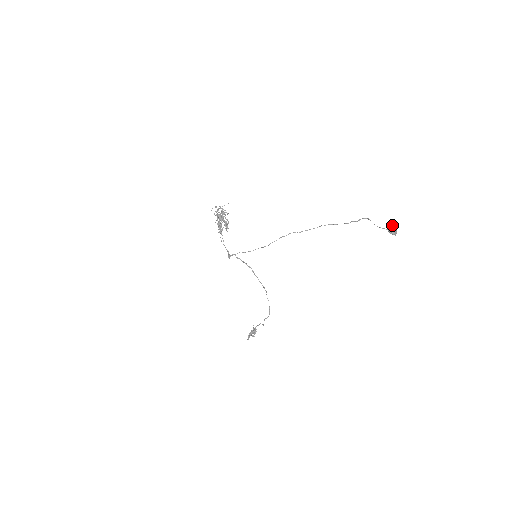
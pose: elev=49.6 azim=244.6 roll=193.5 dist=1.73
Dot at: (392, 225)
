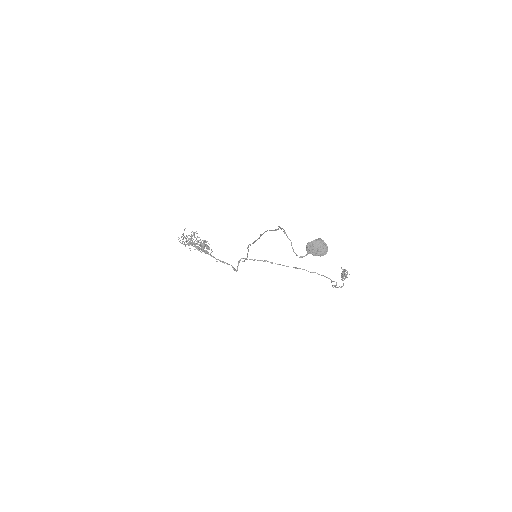
Dot at: (310, 242)
